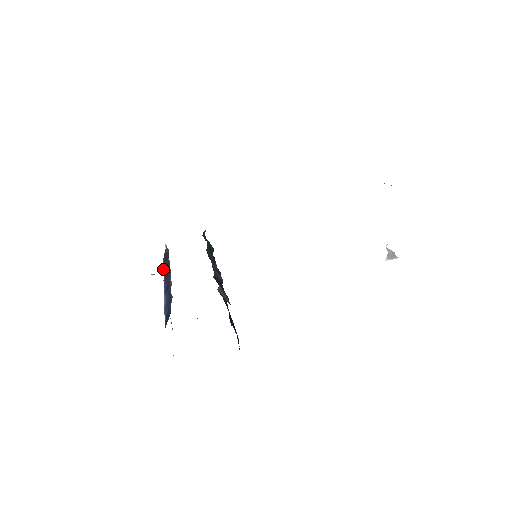
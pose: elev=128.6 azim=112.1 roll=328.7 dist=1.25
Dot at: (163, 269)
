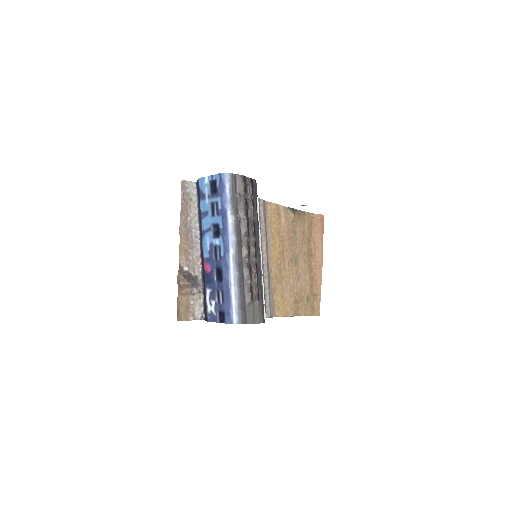
Dot at: (205, 293)
